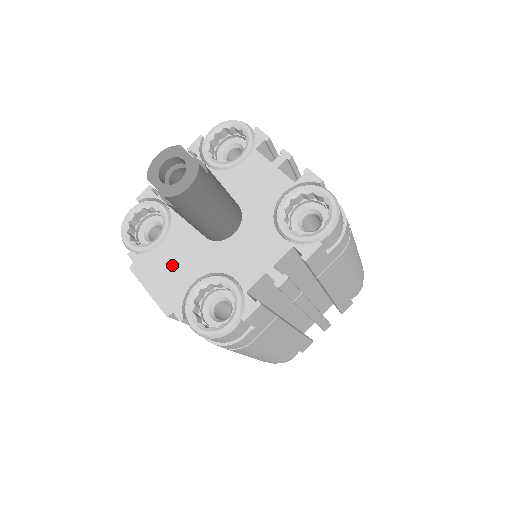
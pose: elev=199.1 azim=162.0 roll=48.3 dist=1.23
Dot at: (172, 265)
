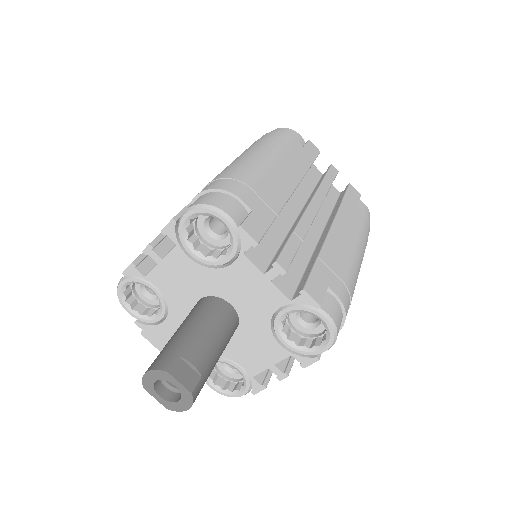
Dot at: occluded
